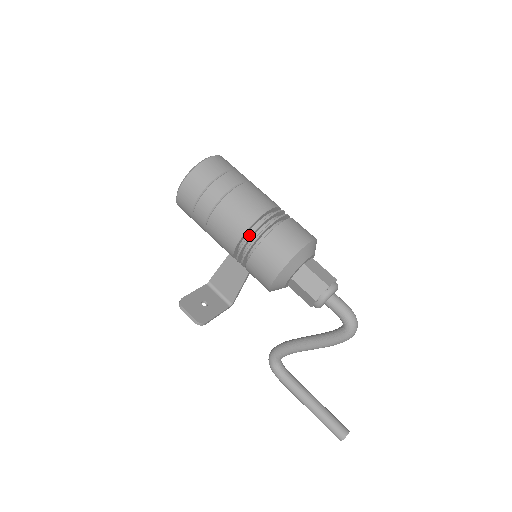
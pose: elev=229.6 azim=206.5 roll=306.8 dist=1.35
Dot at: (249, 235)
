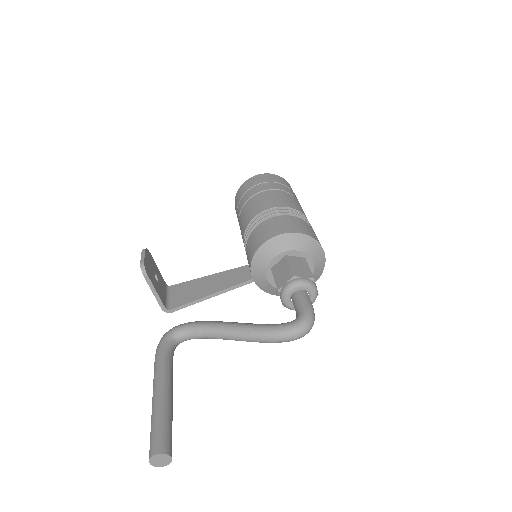
Dot at: (285, 209)
